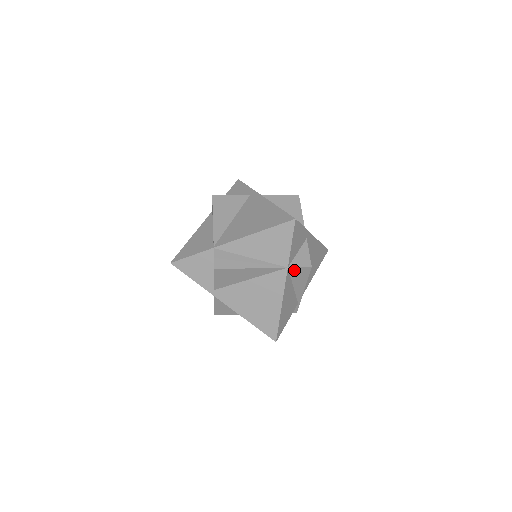
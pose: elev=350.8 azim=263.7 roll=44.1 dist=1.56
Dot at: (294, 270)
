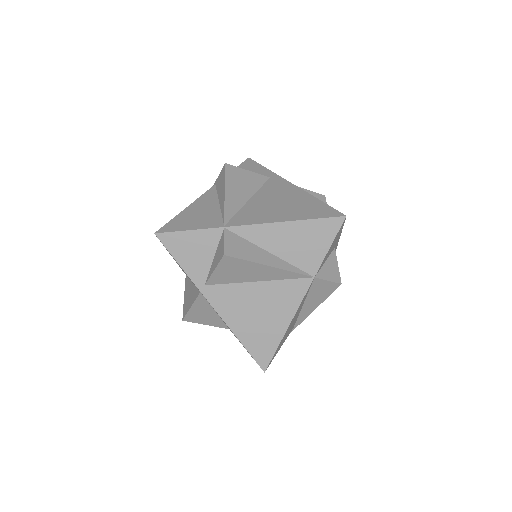
Dot at: (319, 283)
